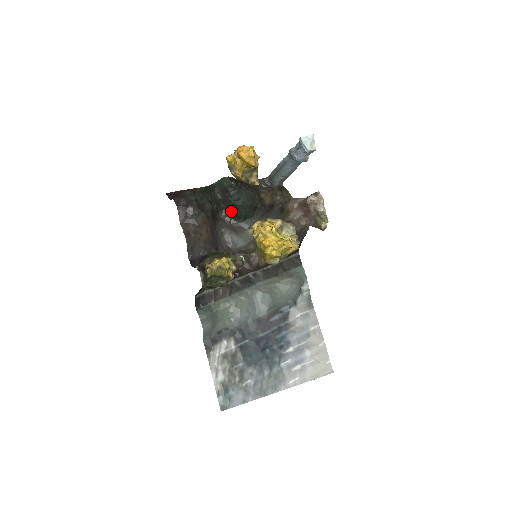
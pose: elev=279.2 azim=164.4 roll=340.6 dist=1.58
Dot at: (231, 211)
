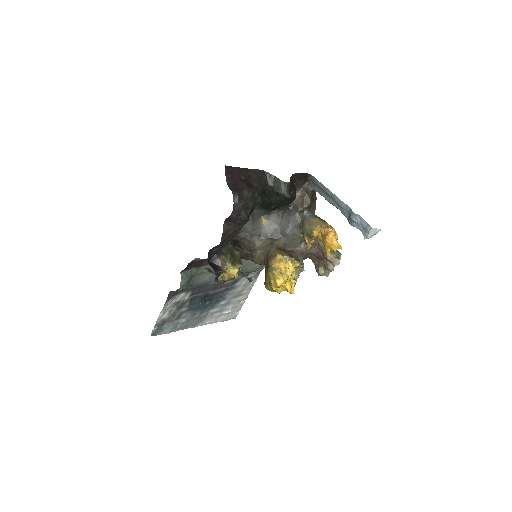
Dot at: (264, 202)
